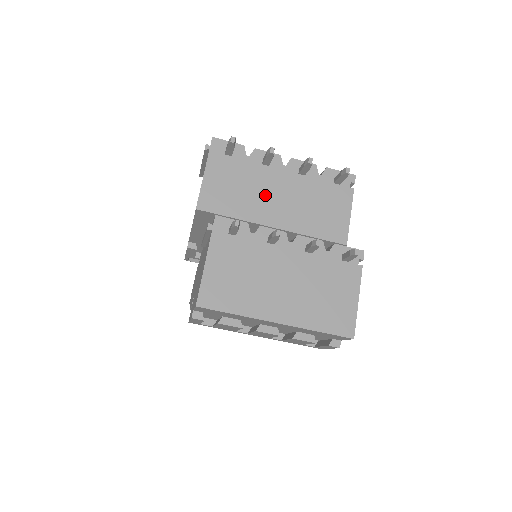
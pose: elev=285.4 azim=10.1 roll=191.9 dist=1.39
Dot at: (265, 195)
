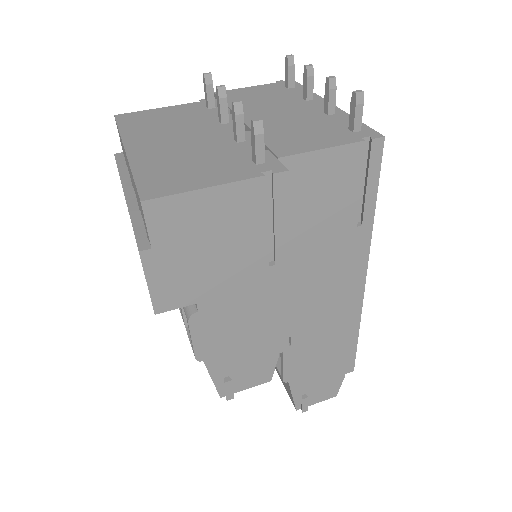
Dot at: (272, 108)
